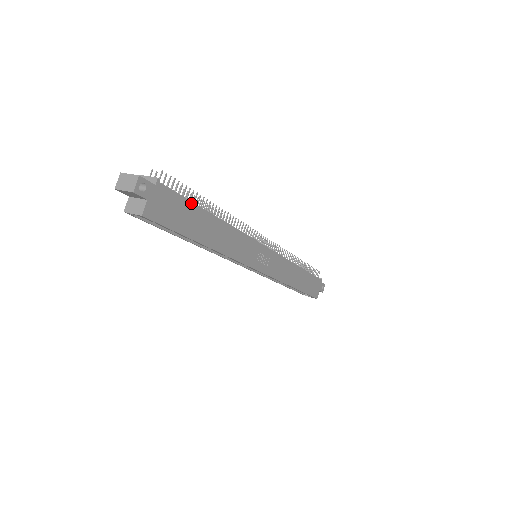
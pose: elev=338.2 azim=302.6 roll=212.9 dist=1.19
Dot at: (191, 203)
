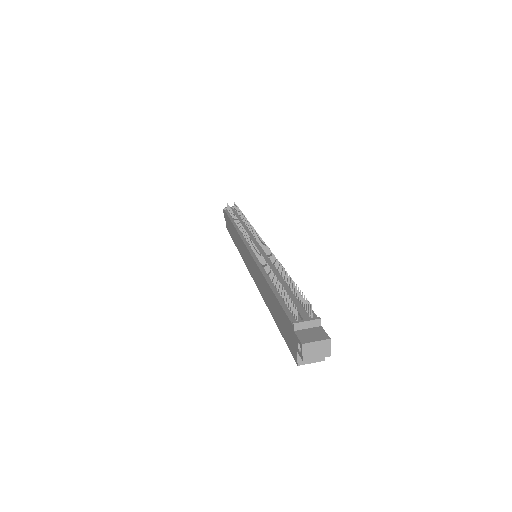
Dot at: occluded
